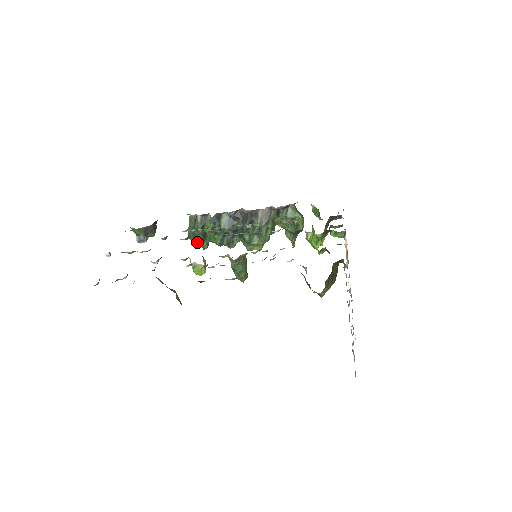
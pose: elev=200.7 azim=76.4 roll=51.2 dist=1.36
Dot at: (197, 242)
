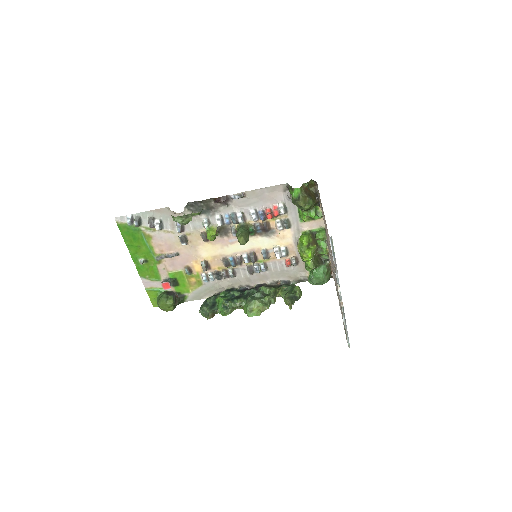
Dot at: (205, 312)
